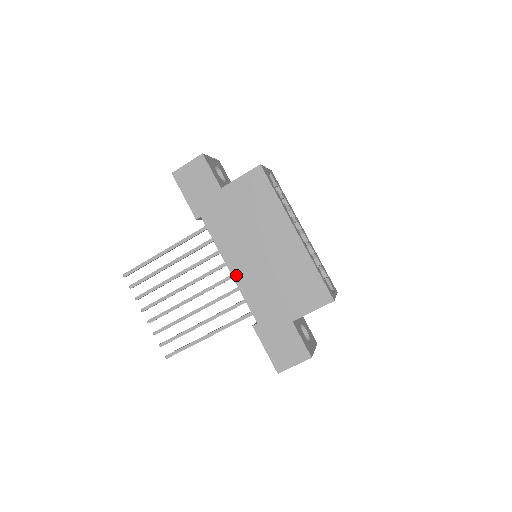
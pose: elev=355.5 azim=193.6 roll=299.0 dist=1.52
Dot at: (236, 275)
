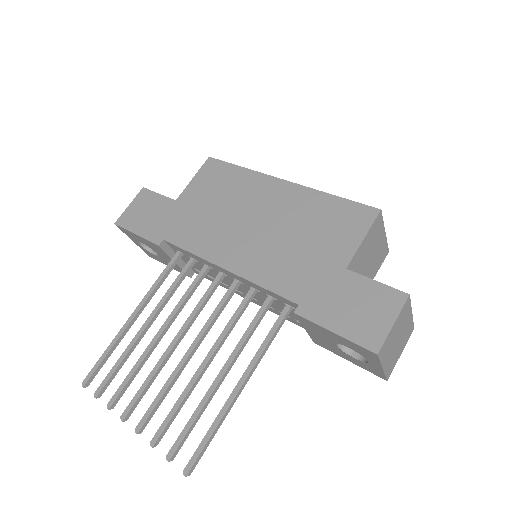
Dot at: (236, 268)
